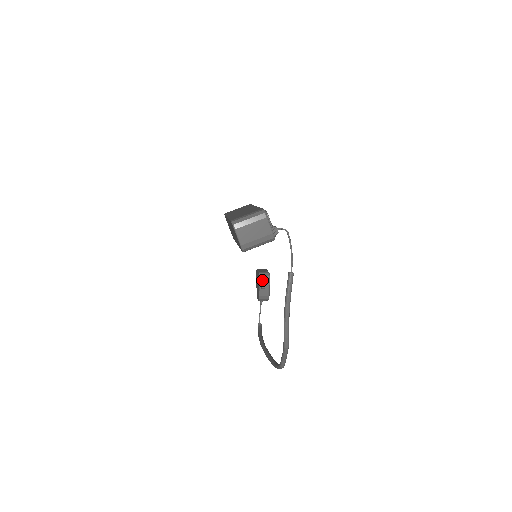
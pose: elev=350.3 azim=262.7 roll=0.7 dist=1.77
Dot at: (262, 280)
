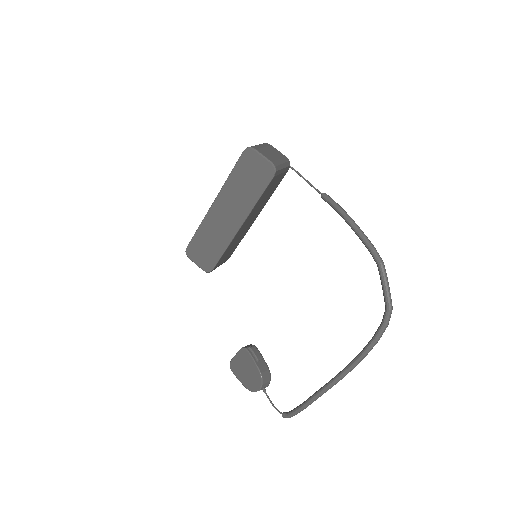
Dot at: (252, 350)
